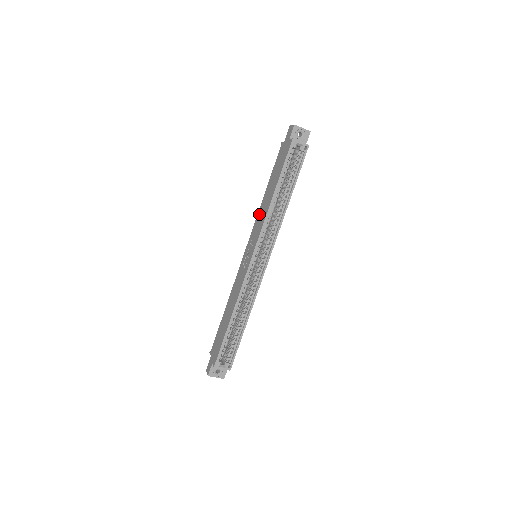
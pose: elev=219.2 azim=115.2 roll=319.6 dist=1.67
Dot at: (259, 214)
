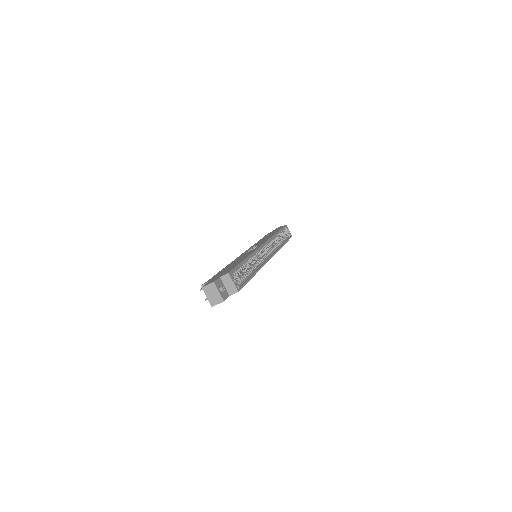
Dot at: occluded
